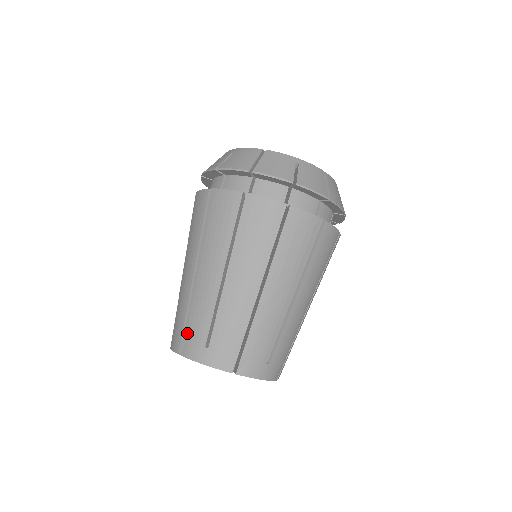
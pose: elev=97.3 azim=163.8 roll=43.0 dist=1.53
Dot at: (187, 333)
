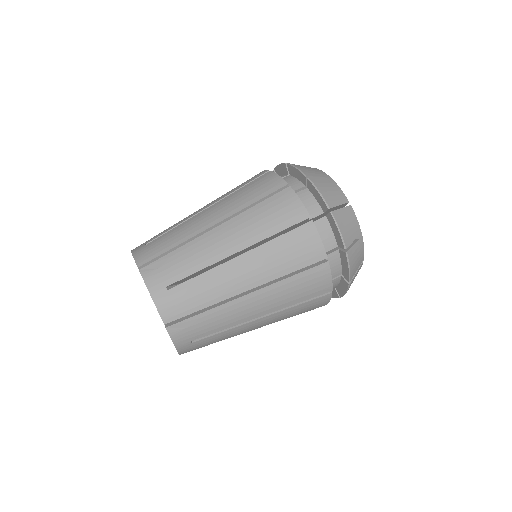
Dot at: occluded
